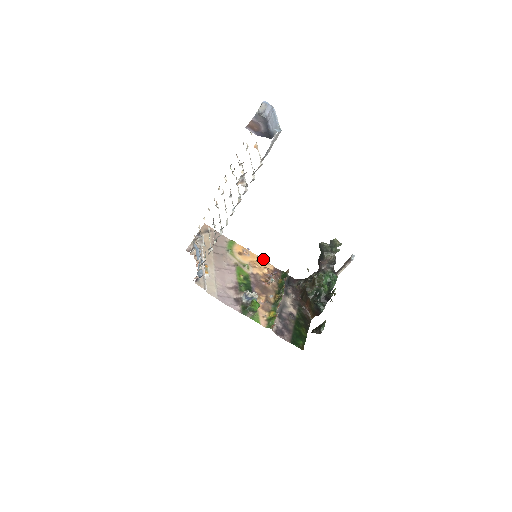
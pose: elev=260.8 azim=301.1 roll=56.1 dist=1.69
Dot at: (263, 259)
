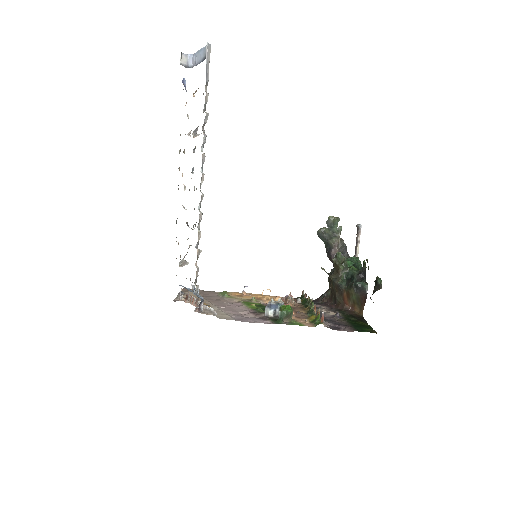
Dot at: occluded
